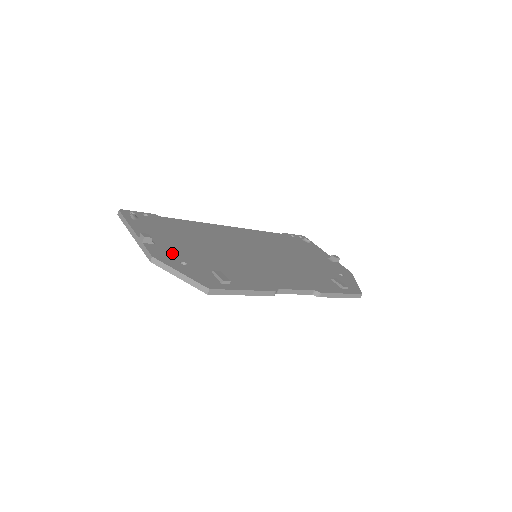
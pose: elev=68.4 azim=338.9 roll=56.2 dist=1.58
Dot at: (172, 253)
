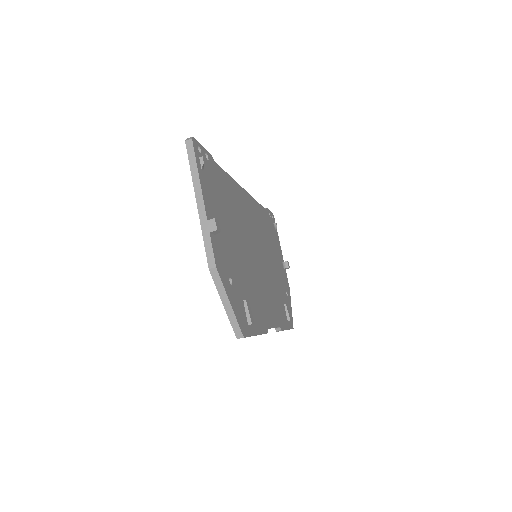
Dot at: (225, 258)
